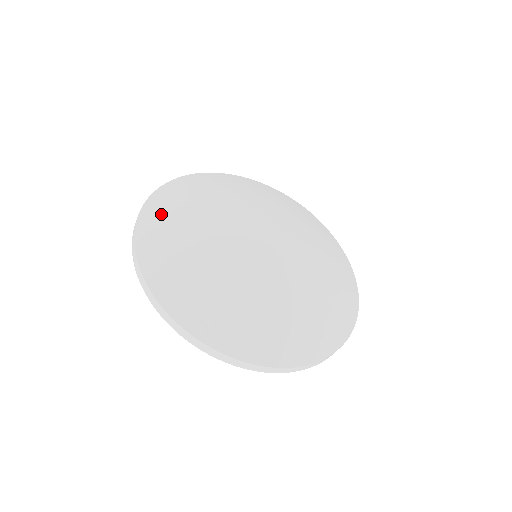
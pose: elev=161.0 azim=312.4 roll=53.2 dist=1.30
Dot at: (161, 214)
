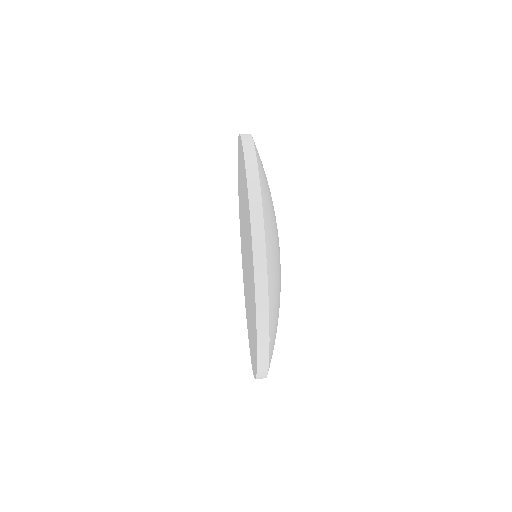
Dot at: (275, 287)
